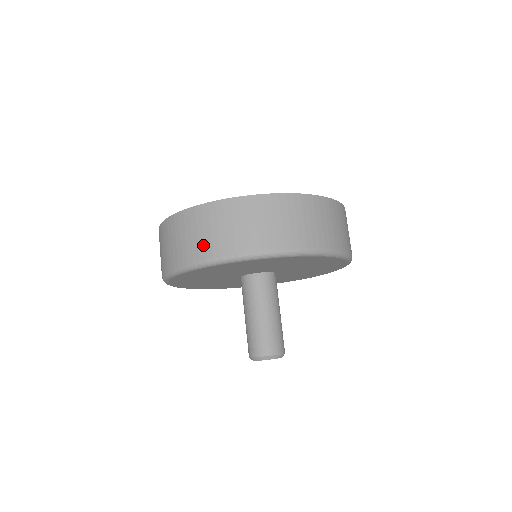
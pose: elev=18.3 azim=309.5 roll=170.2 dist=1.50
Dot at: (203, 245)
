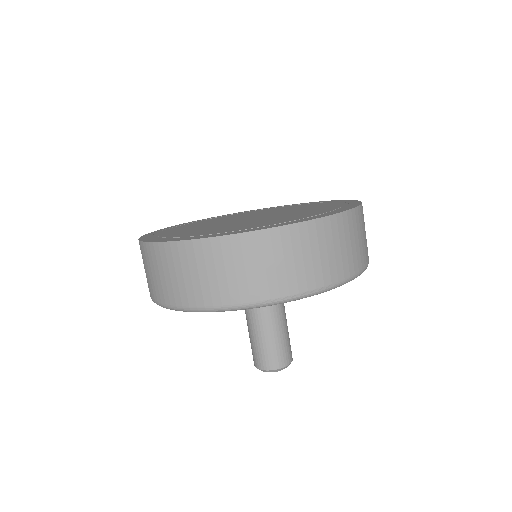
Dot at: (256, 284)
